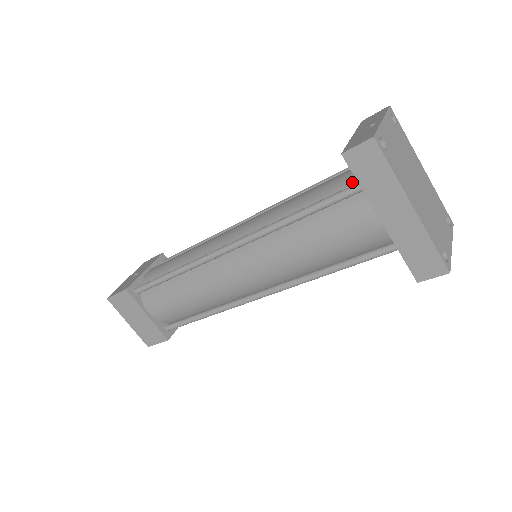
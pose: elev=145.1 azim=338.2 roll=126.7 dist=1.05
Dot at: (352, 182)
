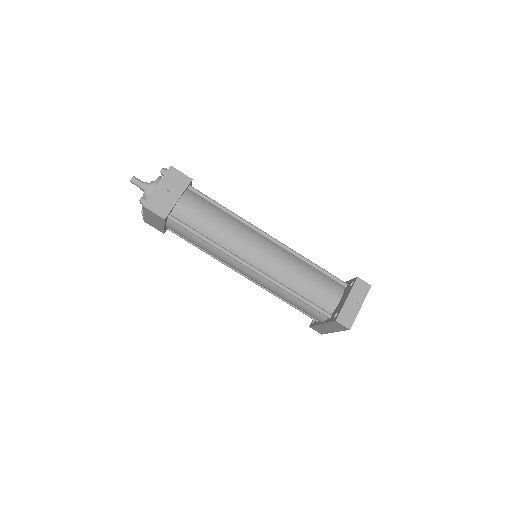
Dot at: (328, 306)
